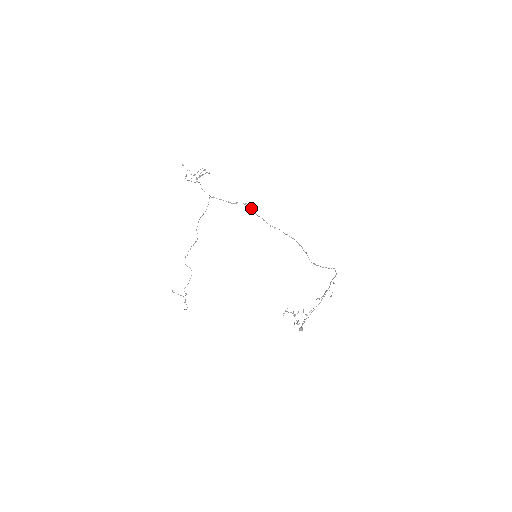
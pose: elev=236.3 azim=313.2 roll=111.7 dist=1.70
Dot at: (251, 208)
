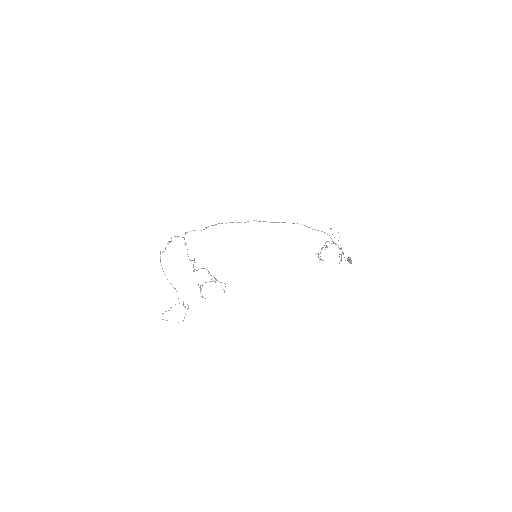
Dot at: (218, 223)
